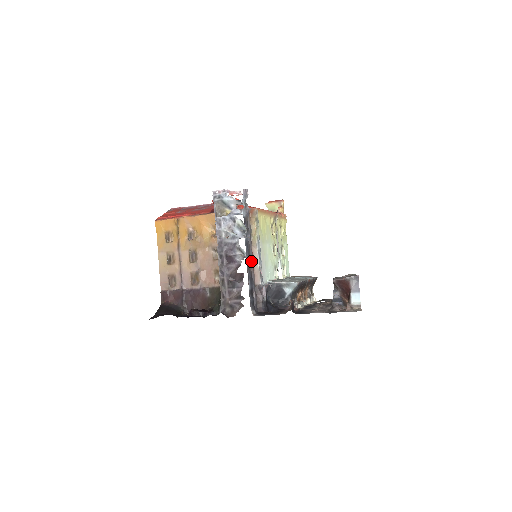
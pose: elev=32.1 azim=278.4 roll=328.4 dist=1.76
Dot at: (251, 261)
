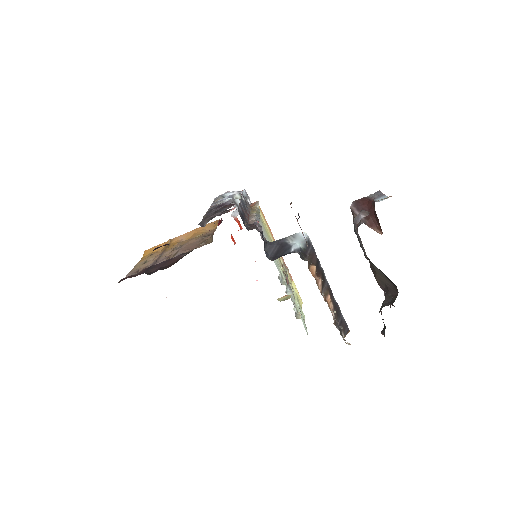
Dot at: (246, 214)
